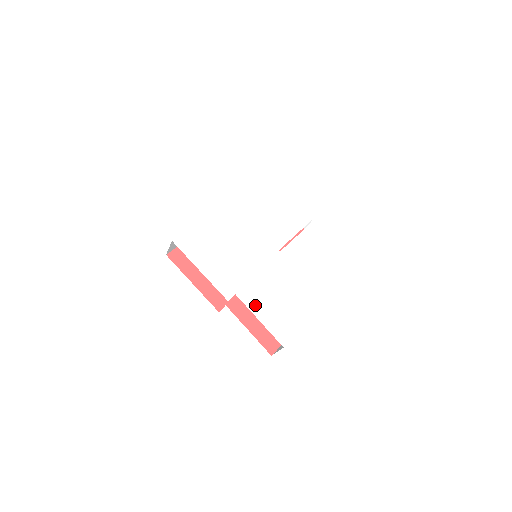
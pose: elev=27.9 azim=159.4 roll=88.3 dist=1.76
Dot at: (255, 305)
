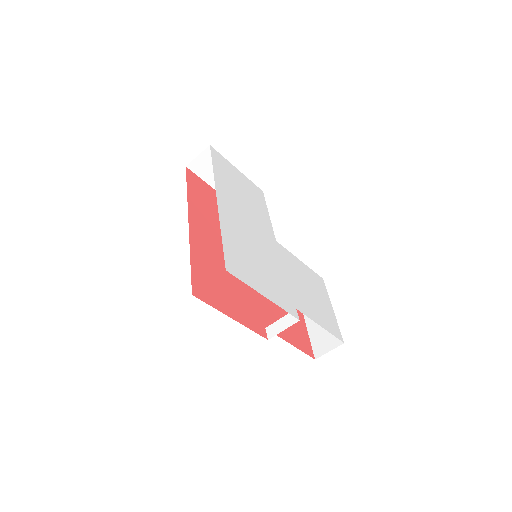
Dot at: (310, 312)
